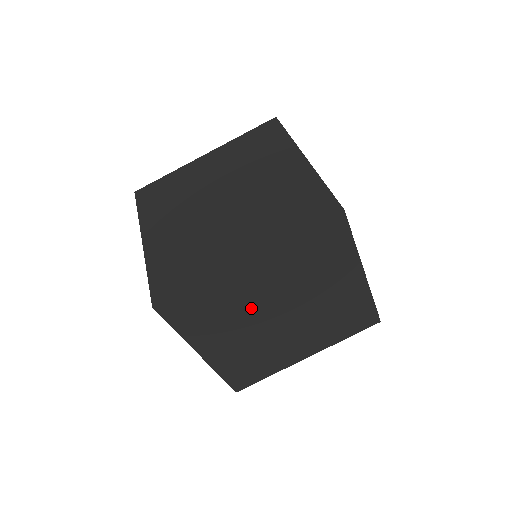
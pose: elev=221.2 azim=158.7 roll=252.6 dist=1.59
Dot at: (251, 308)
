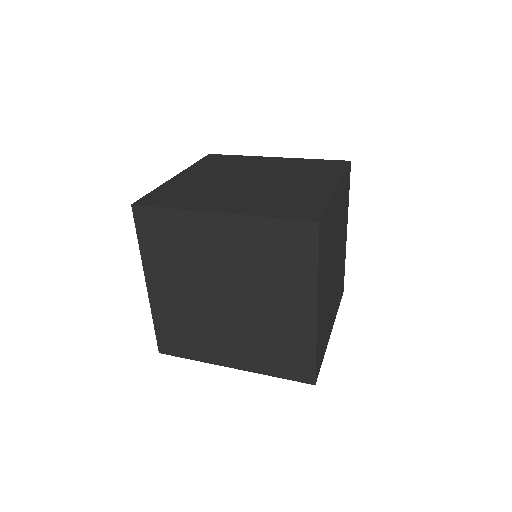
Dot at: (204, 268)
